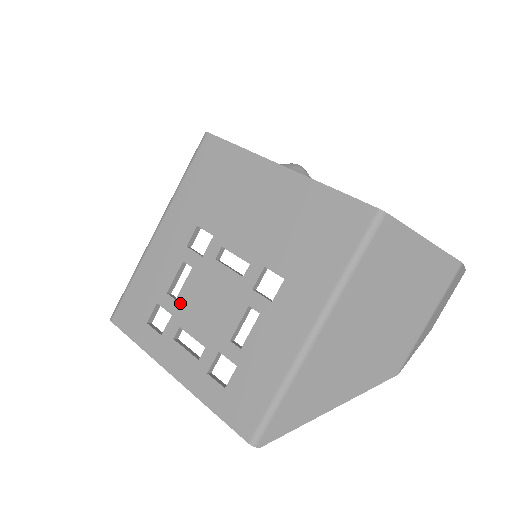
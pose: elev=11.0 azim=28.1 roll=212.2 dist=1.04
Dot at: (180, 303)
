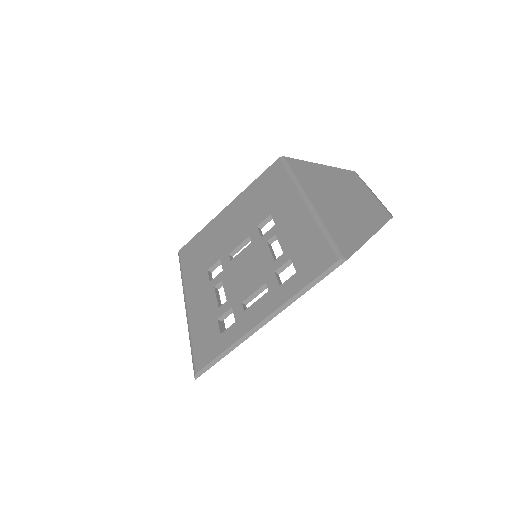
Dot at: (231, 297)
